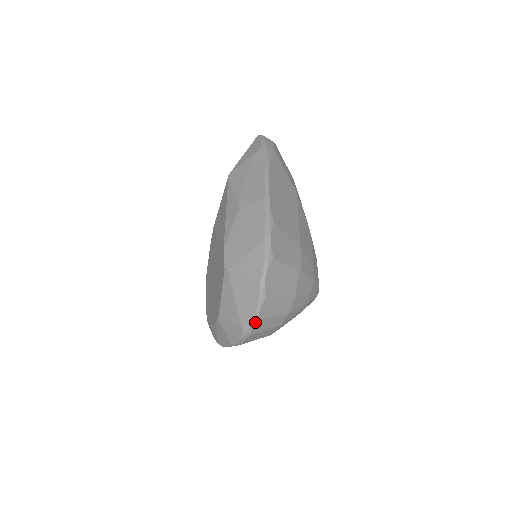
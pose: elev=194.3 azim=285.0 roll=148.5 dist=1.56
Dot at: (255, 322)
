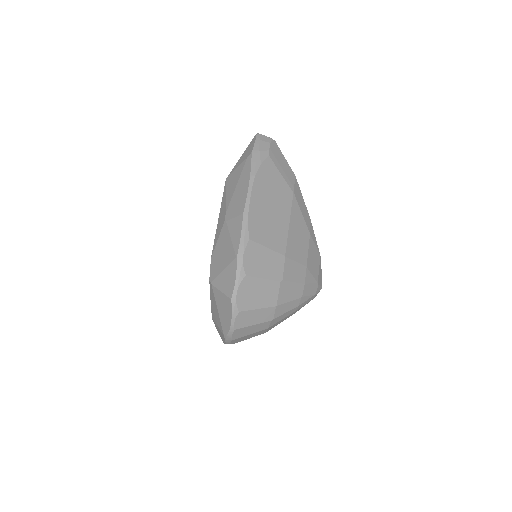
Dot at: (232, 331)
